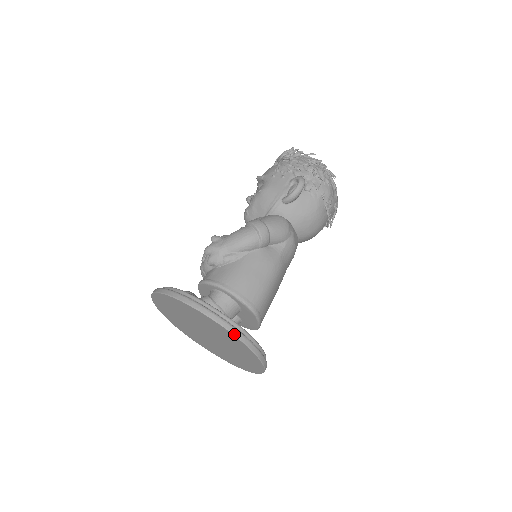
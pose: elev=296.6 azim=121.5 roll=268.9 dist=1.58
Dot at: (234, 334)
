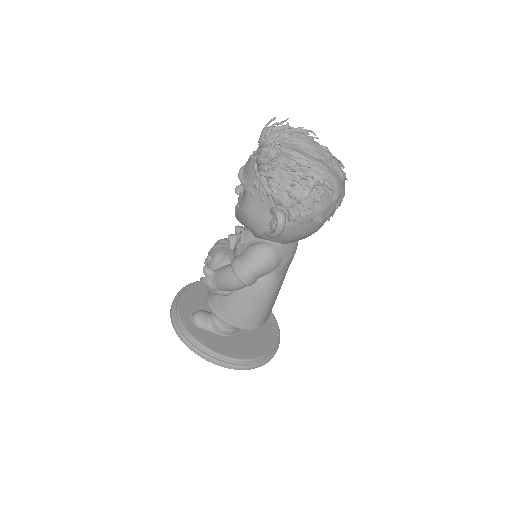
Dot at: occluded
